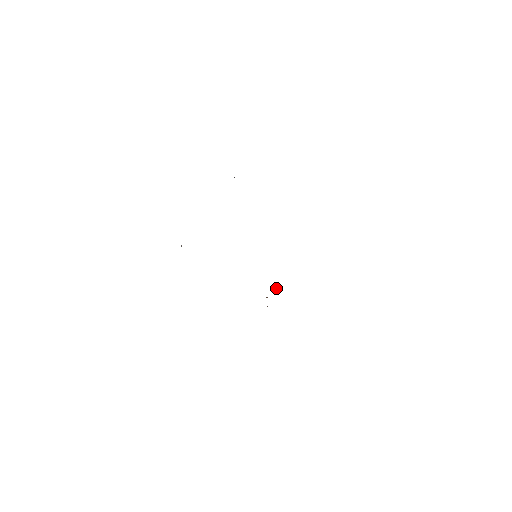
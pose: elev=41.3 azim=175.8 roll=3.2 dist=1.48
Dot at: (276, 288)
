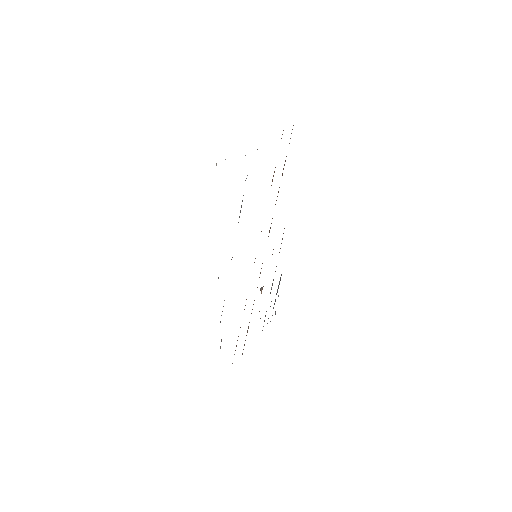
Dot at: (262, 287)
